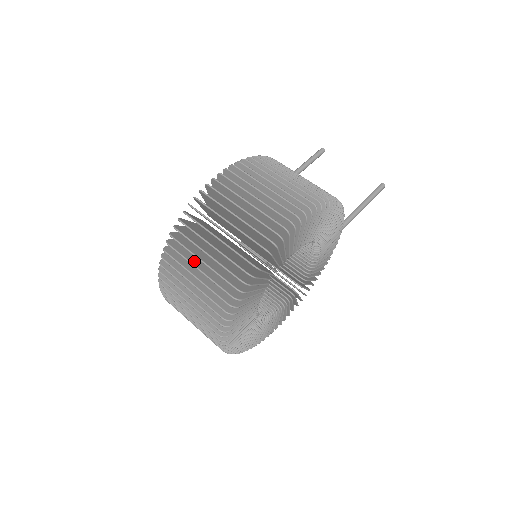
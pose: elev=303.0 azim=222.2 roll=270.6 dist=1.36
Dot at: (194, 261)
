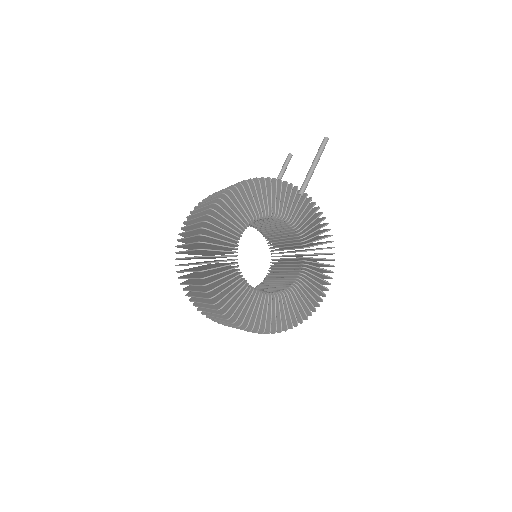
Dot at: occluded
